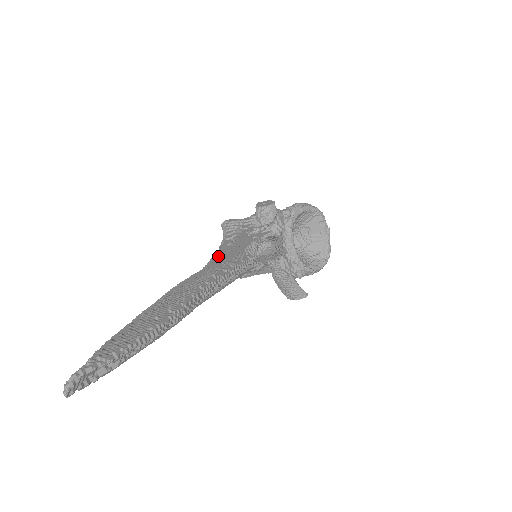
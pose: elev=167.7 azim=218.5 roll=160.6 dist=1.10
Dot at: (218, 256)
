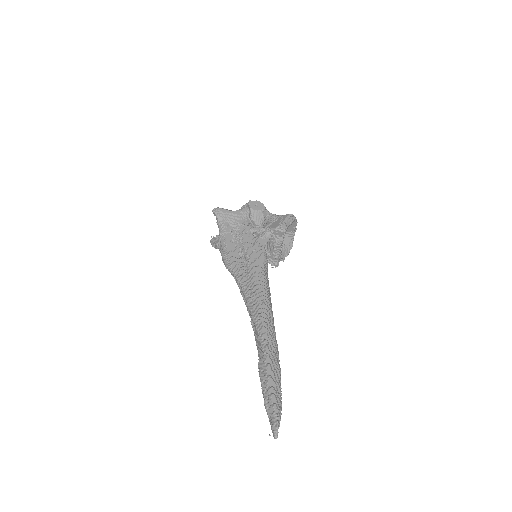
Dot at: (234, 260)
